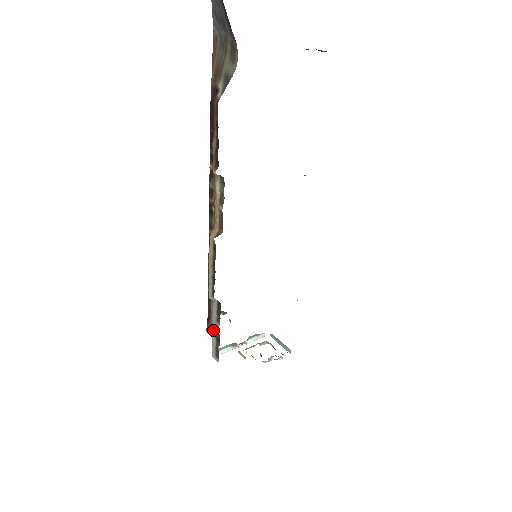
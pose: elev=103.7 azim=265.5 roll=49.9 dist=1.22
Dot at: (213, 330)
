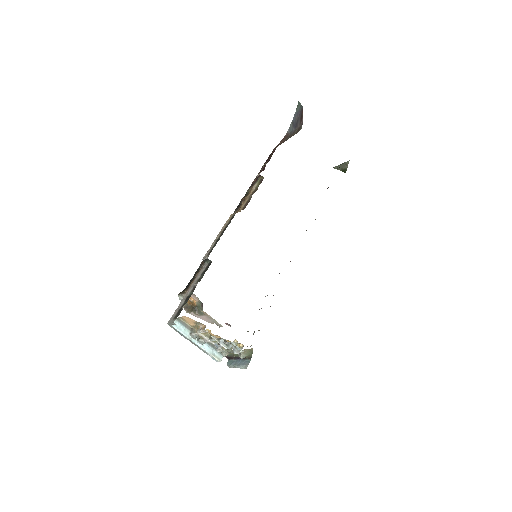
Dot at: (187, 293)
